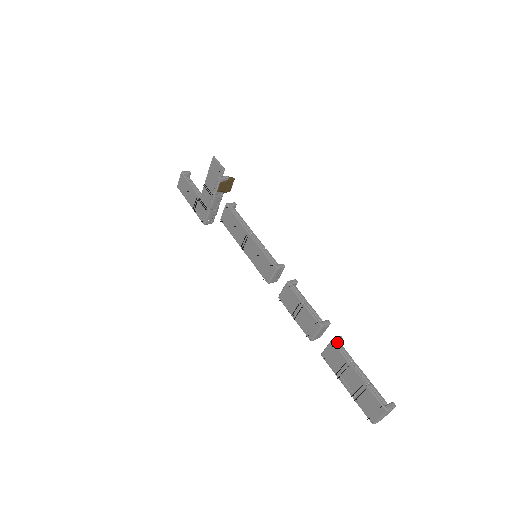
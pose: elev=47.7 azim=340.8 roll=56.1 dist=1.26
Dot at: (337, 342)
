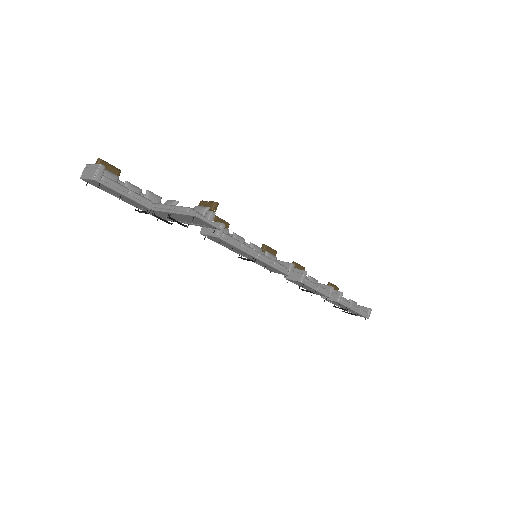
Dot at: (341, 301)
